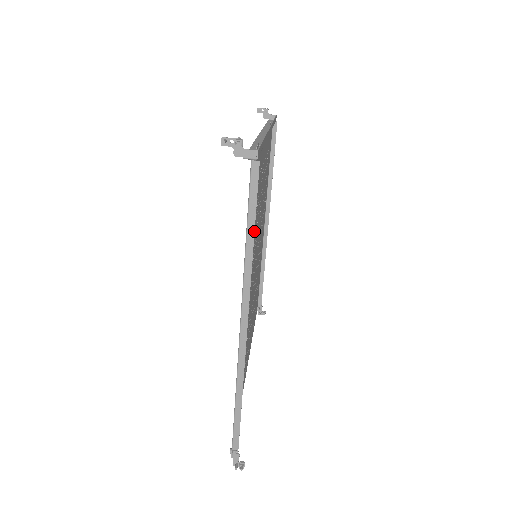
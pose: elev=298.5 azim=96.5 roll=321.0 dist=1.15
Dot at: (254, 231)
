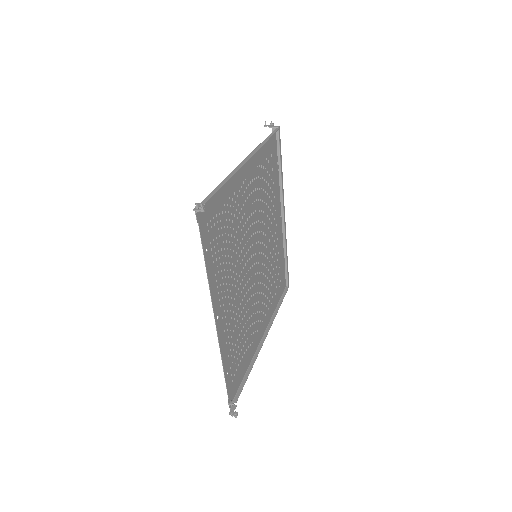
Dot at: occluded
